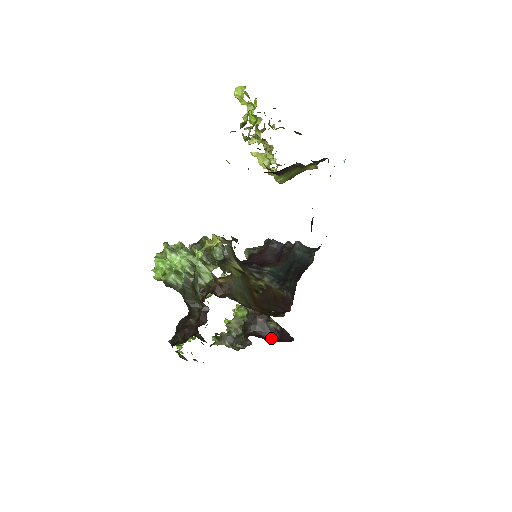
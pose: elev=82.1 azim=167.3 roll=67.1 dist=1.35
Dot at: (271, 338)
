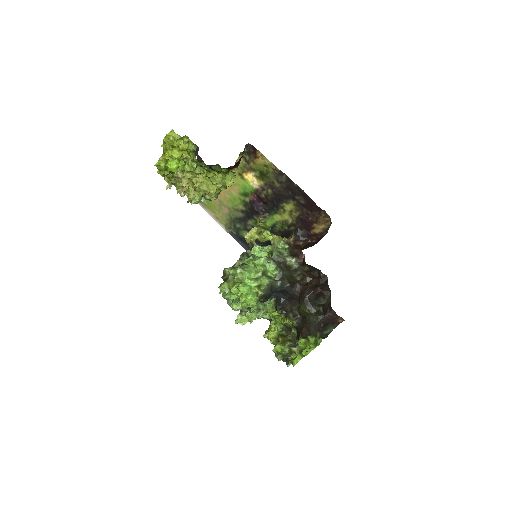
Dot at: occluded
